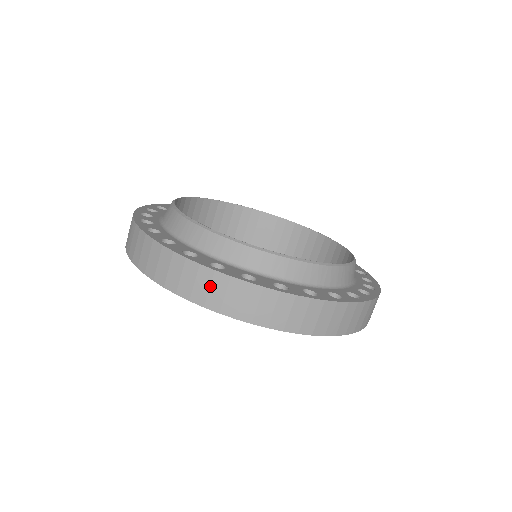
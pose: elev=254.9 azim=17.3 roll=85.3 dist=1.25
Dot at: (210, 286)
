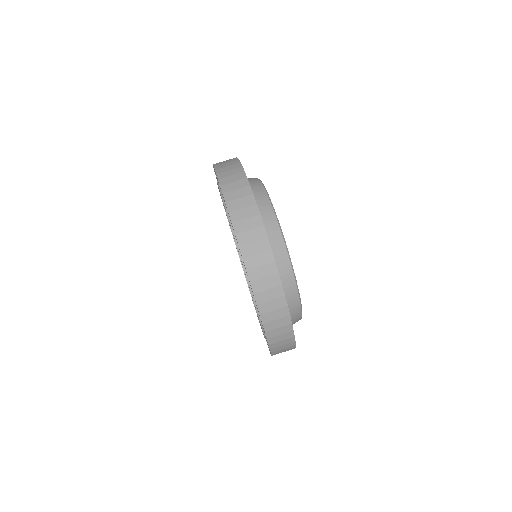
Dot at: (259, 253)
